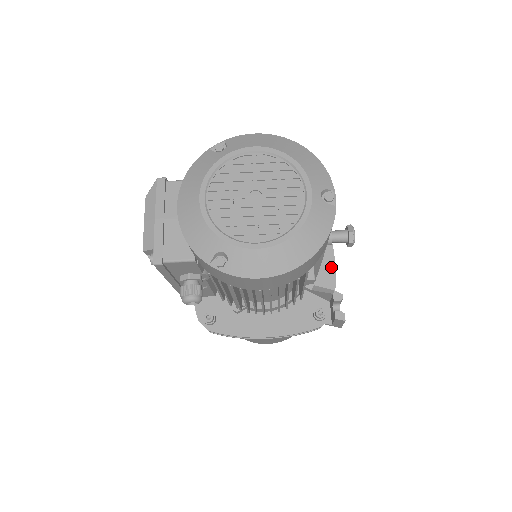
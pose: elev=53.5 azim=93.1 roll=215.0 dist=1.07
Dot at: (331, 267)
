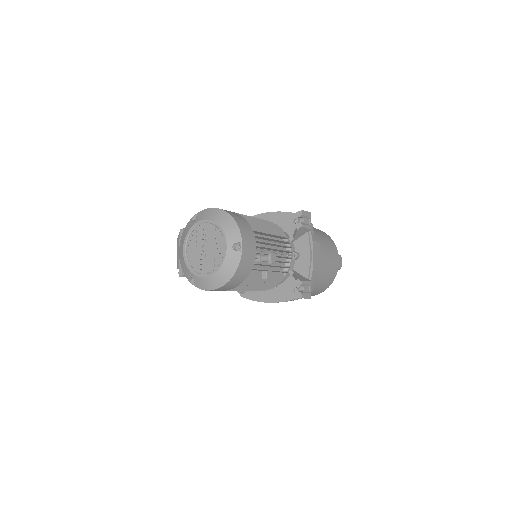
Dot at: (307, 259)
